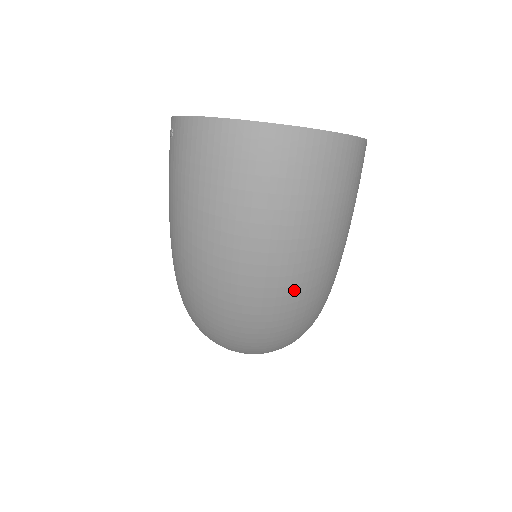
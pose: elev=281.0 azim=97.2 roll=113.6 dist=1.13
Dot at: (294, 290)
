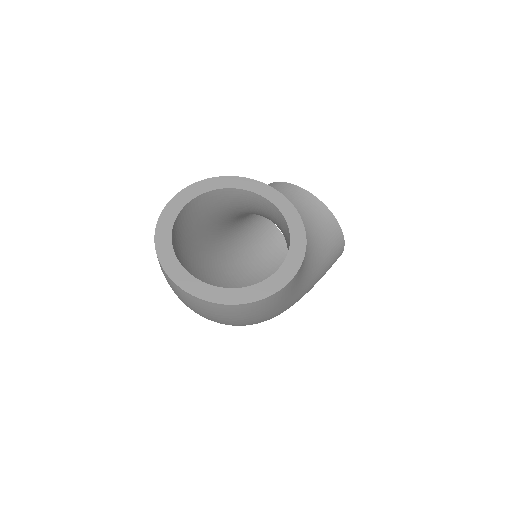
Dot at: occluded
